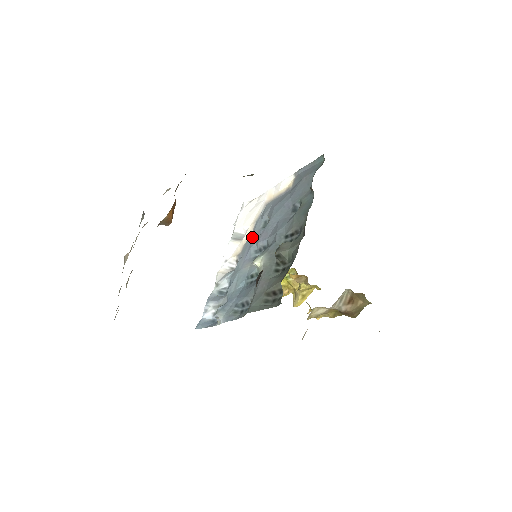
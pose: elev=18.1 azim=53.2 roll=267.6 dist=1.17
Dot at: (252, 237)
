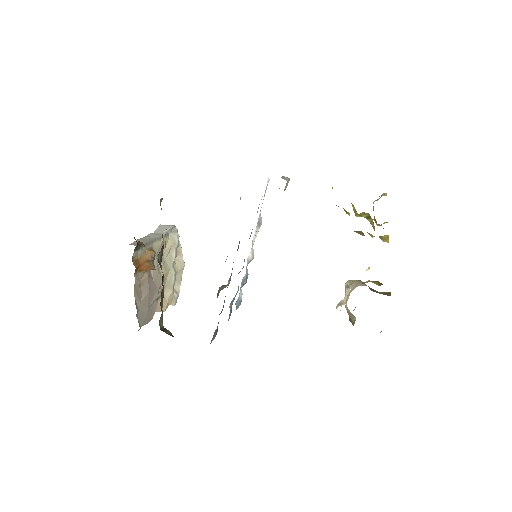
Dot at: occluded
